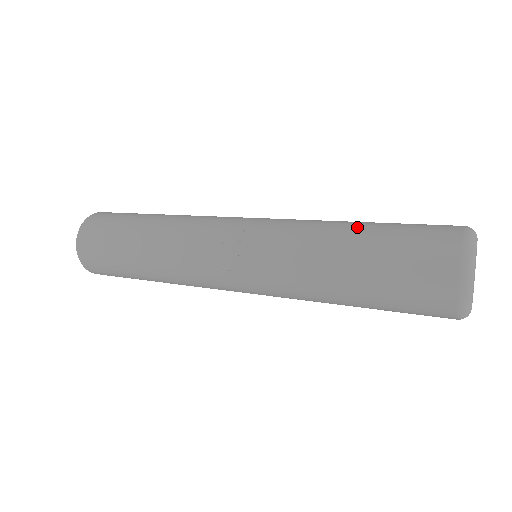
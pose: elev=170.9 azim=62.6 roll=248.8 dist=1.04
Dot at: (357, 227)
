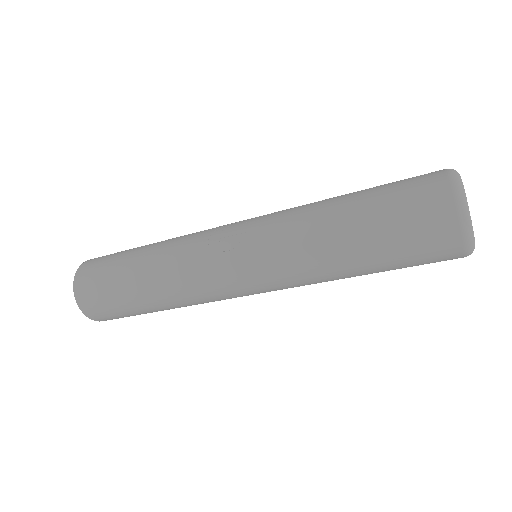
Dot at: (350, 193)
